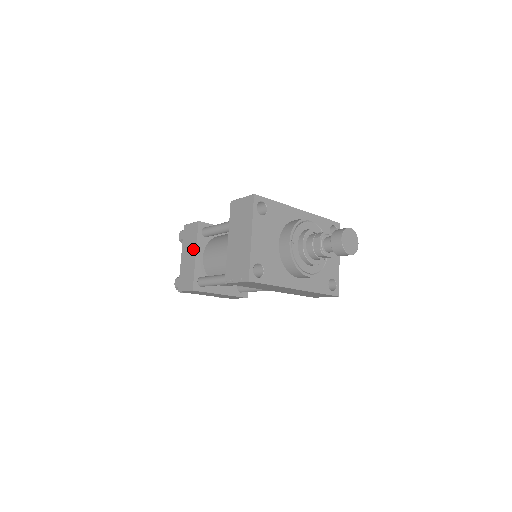
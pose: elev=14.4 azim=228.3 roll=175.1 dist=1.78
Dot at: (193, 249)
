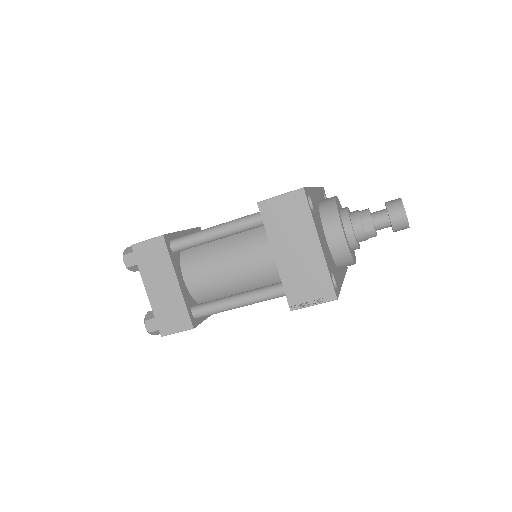
Dot at: (169, 275)
